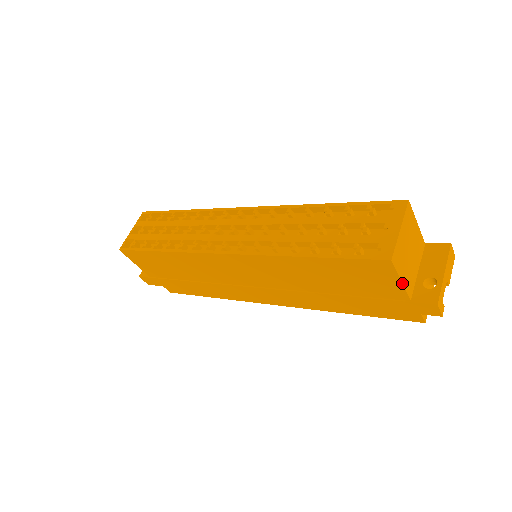
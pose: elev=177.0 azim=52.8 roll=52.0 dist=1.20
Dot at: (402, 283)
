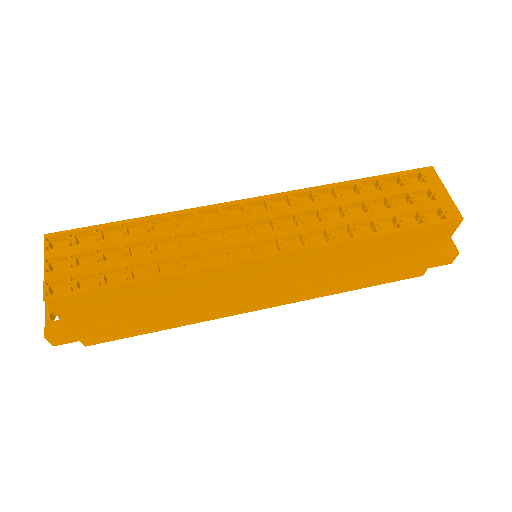
Dot at: occluded
